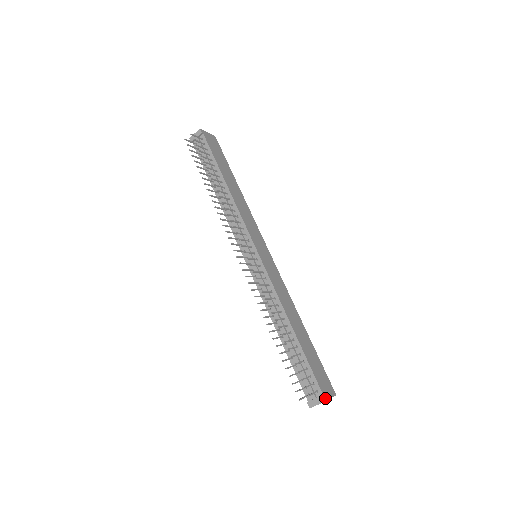
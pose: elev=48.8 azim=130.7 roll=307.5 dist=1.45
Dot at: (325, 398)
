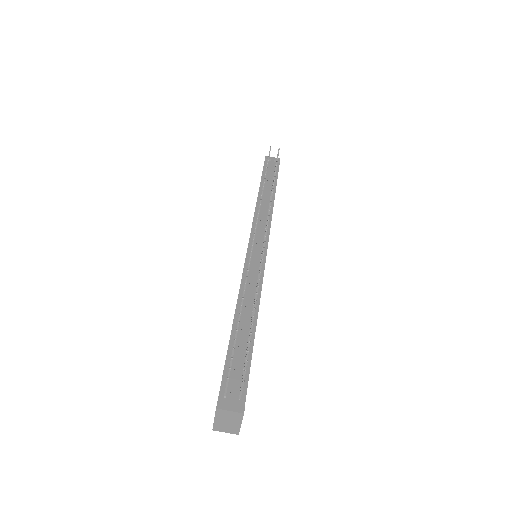
Dot at: occluded
